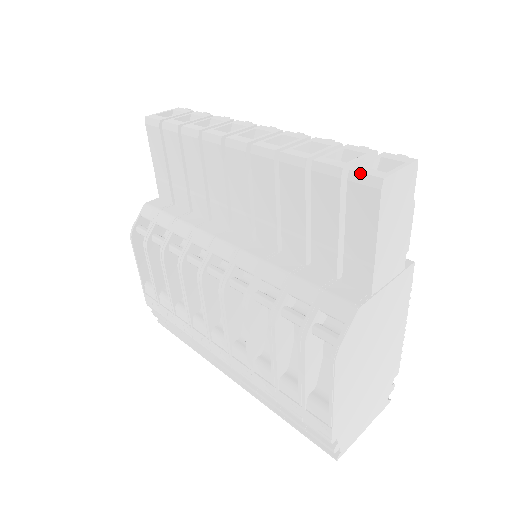
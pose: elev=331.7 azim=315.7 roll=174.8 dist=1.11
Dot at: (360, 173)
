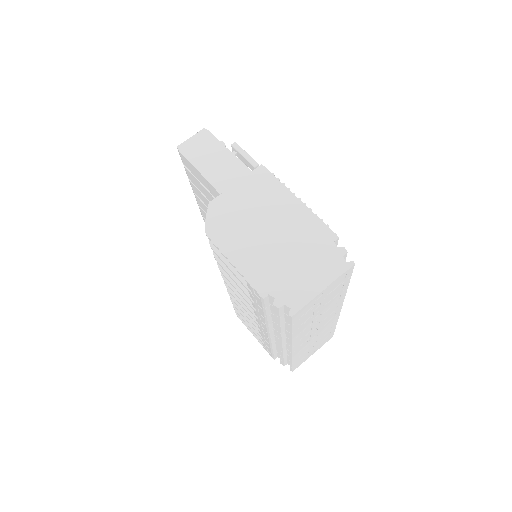
Dot at: (180, 156)
